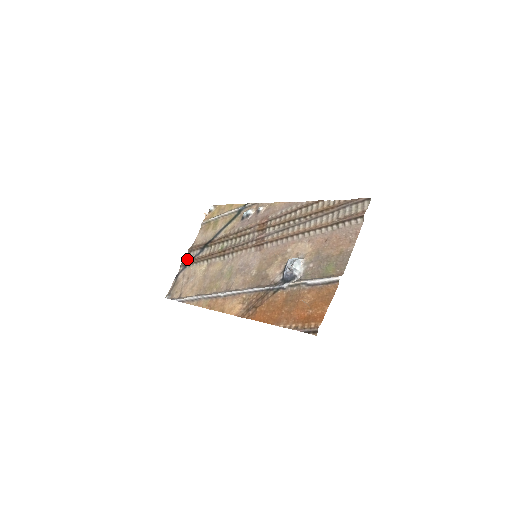
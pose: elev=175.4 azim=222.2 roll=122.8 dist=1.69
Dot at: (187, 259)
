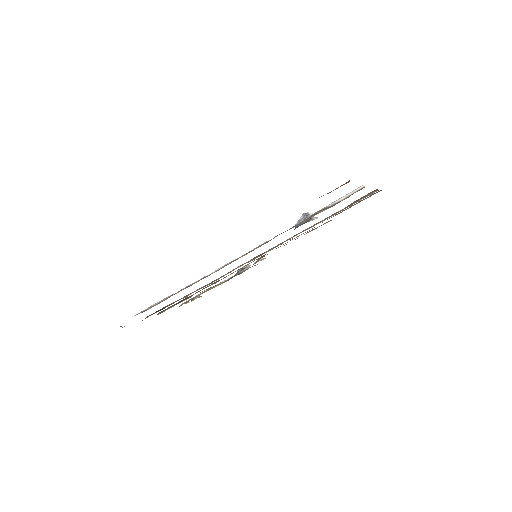
Dot at: occluded
